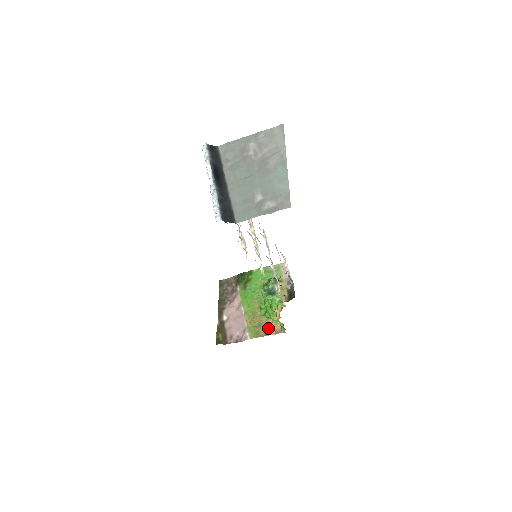
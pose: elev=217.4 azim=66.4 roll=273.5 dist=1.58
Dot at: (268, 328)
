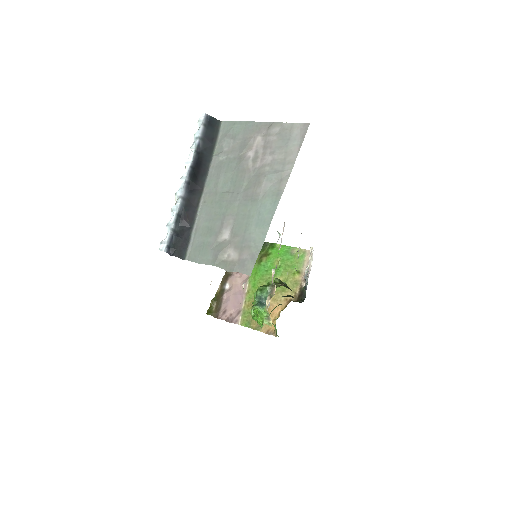
Dot at: occluded
